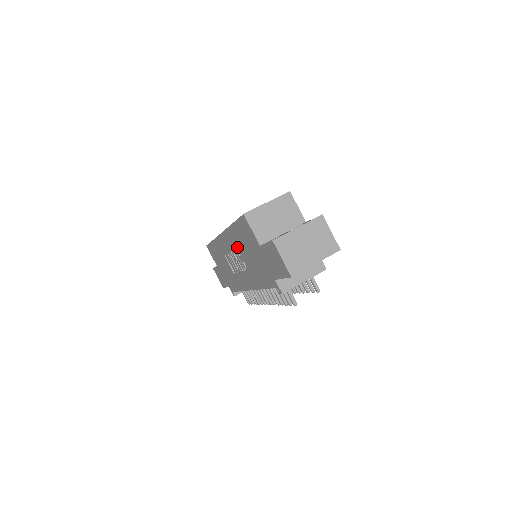
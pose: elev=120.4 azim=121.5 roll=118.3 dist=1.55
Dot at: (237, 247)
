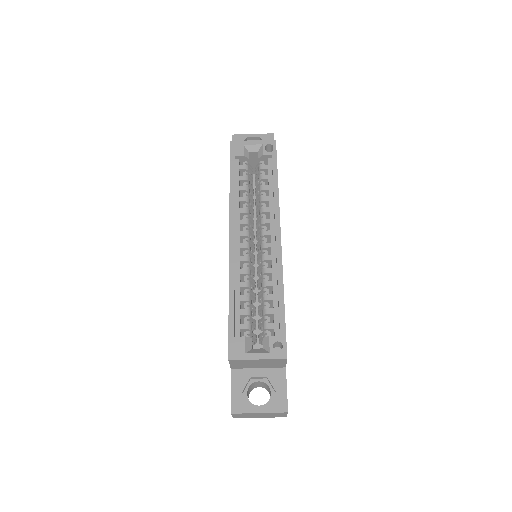
Dot at: occluded
